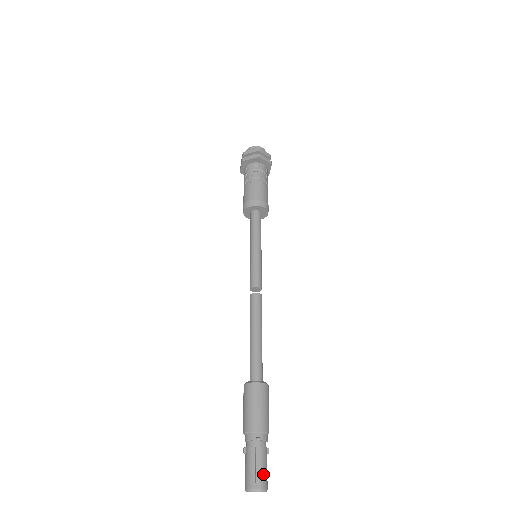
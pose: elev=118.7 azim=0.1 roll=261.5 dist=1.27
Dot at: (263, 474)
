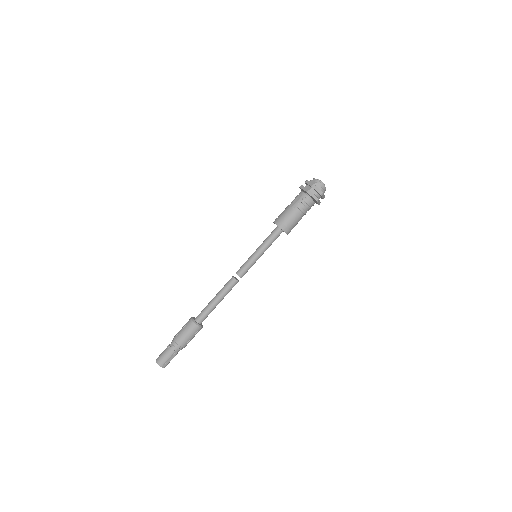
Dot at: (169, 362)
